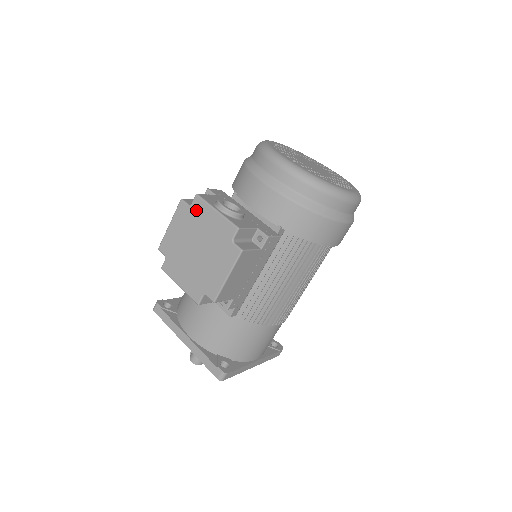
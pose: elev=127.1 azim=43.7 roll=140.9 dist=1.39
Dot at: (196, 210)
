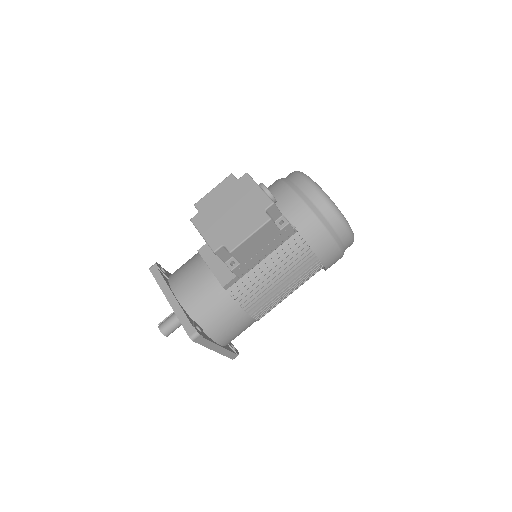
Dot at: (242, 183)
